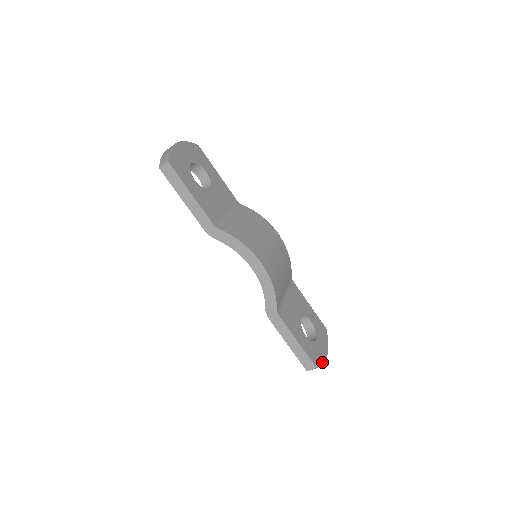
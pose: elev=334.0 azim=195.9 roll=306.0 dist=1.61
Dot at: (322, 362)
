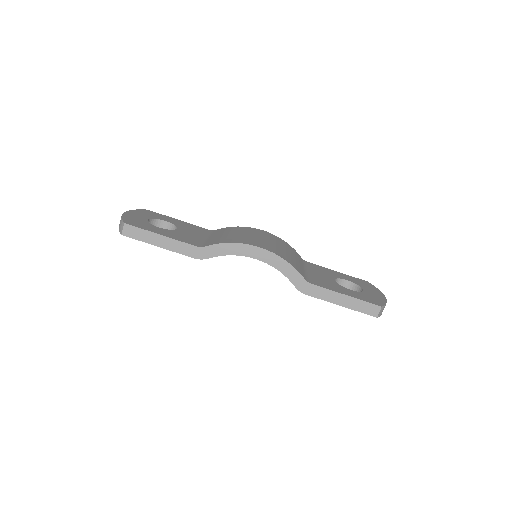
Dot at: (384, 302)
